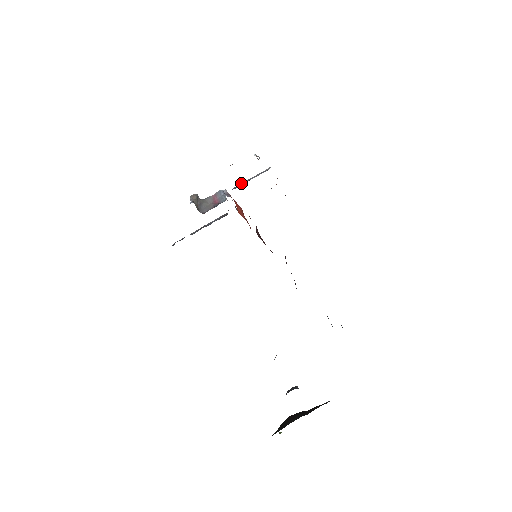
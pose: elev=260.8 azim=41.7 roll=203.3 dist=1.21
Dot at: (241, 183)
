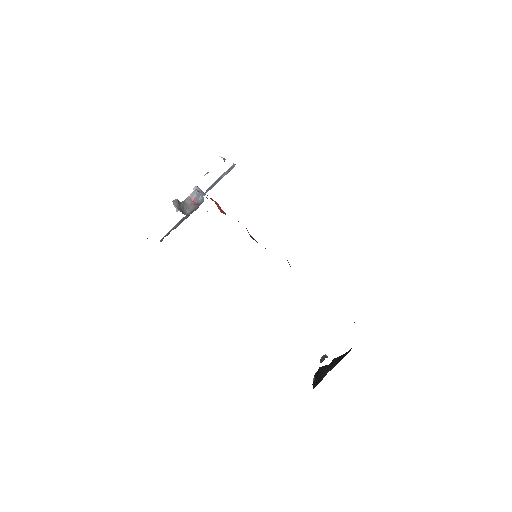
Dot at: (213, 183)
